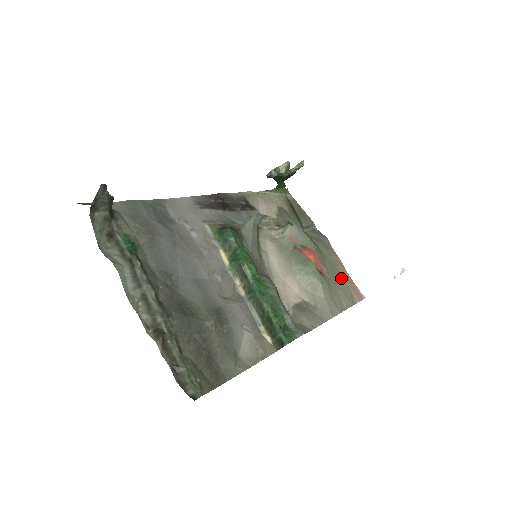
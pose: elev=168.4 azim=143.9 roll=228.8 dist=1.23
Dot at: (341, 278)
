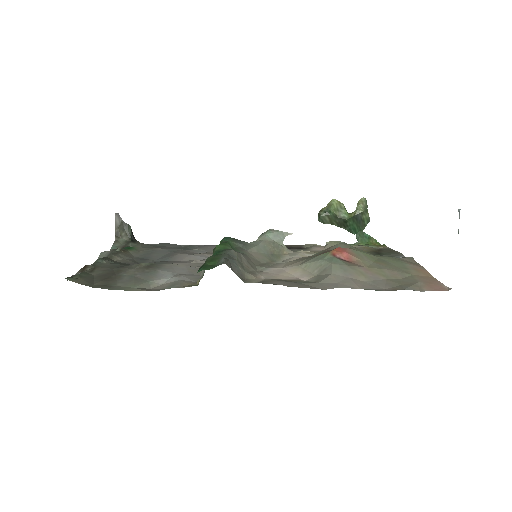
Dot at: (406, 276)
